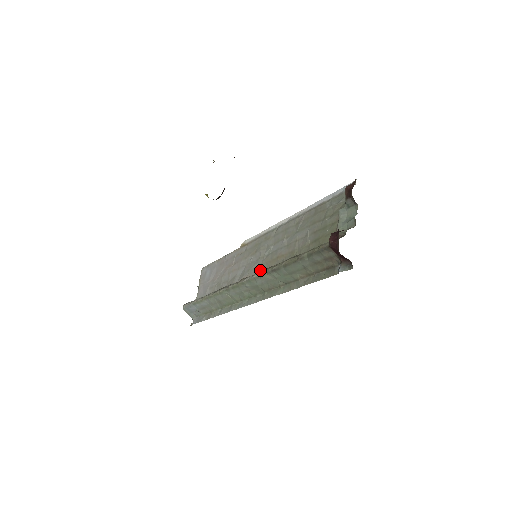
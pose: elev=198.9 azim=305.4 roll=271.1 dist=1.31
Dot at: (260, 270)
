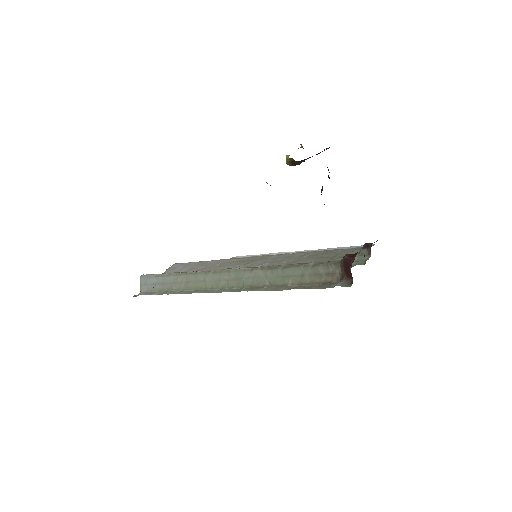
Dot at: occluded
